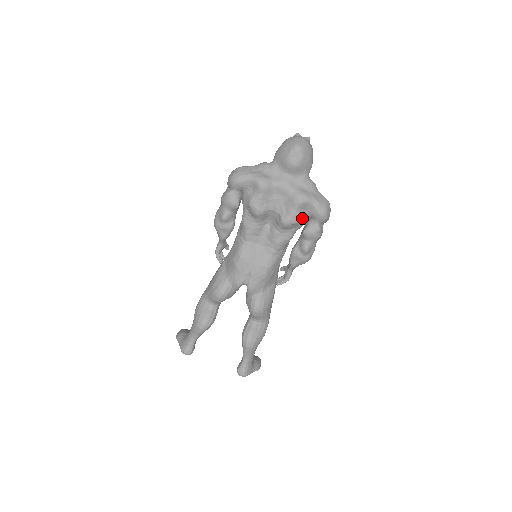
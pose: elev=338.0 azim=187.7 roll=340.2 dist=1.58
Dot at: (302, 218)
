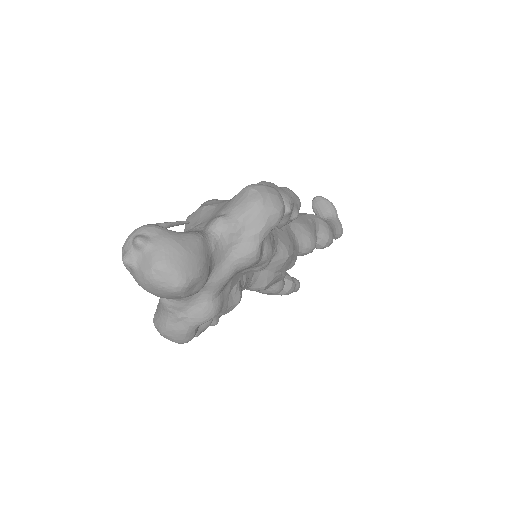
Dot at: (267, 240)
